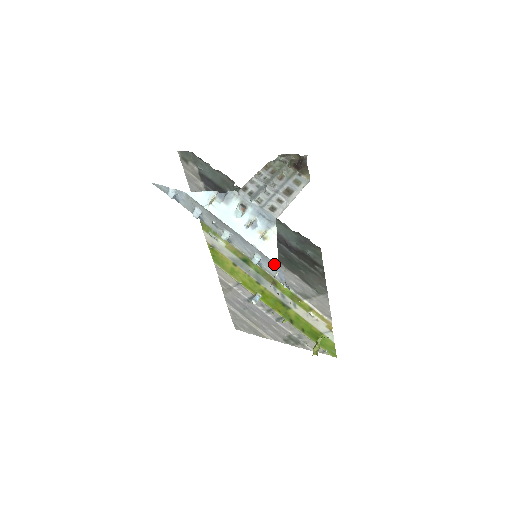
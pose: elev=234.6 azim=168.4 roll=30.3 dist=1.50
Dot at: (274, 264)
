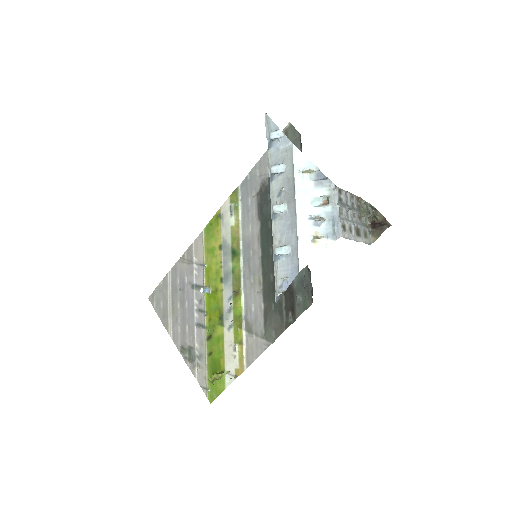
Dot at: (296, 268)
